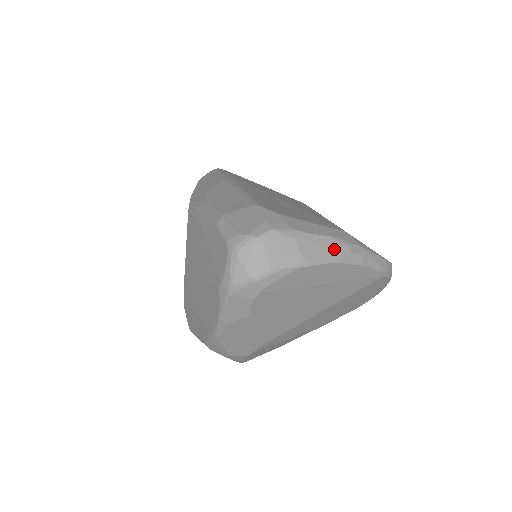
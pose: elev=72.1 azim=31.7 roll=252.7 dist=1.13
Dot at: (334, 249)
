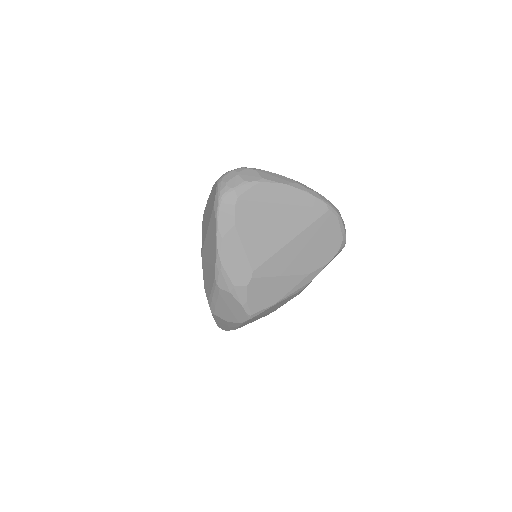
Dot at: (284, 179)
